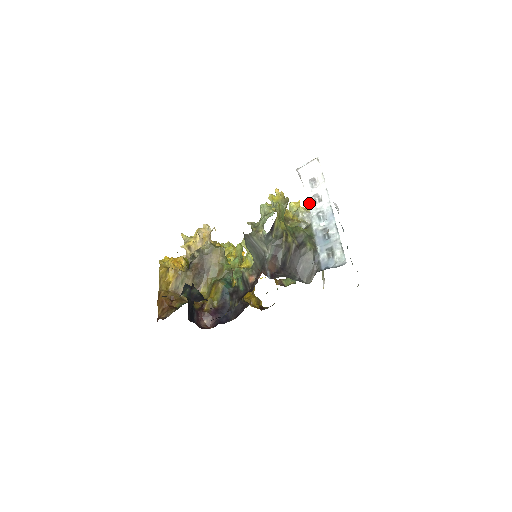
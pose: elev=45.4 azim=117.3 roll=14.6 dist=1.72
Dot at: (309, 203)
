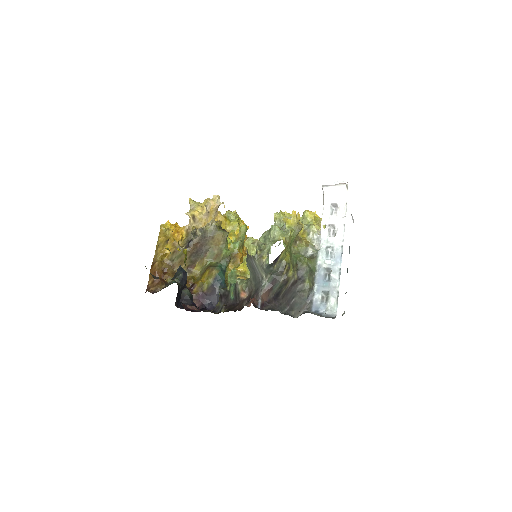
Dot at: (323, 232)
